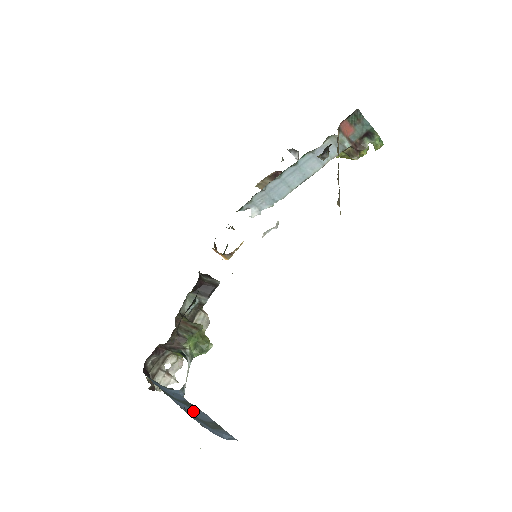
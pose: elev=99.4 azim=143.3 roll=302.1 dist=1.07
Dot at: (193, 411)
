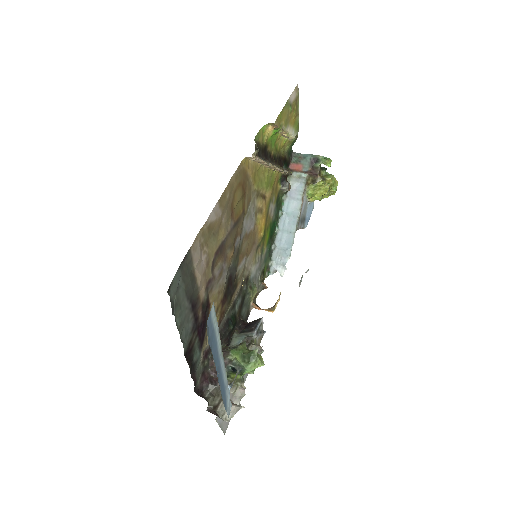
Dot at: occluded
